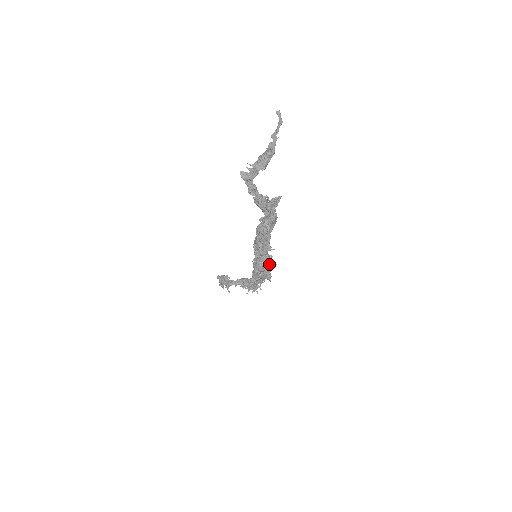
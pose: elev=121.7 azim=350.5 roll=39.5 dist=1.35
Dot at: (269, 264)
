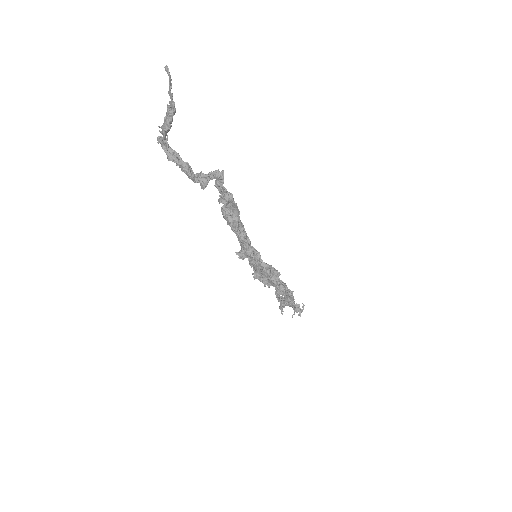
Dot at: (260, 263)
